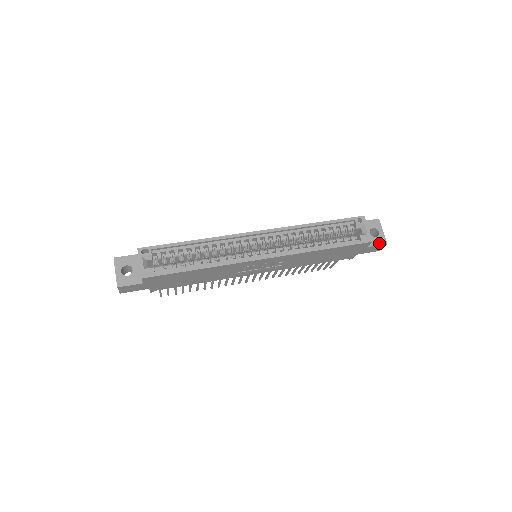
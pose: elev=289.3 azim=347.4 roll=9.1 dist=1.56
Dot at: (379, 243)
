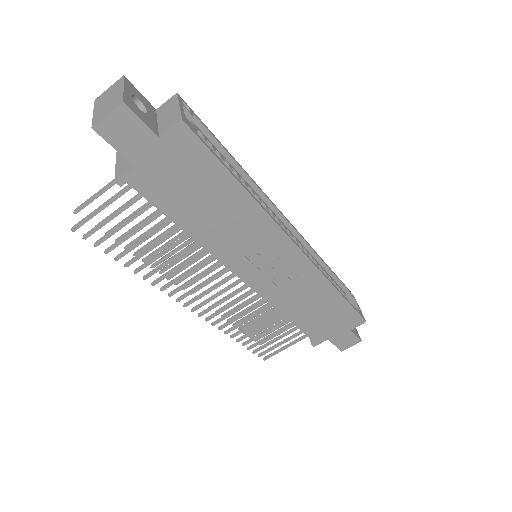
Dot at: (357, 335)
